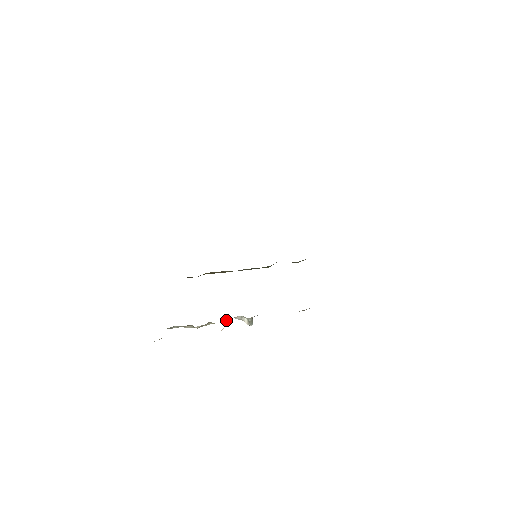
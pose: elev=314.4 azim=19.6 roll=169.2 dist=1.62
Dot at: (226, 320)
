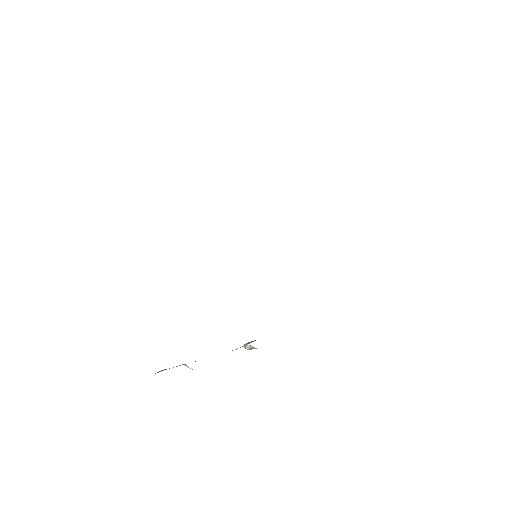
Dot at: occluded
